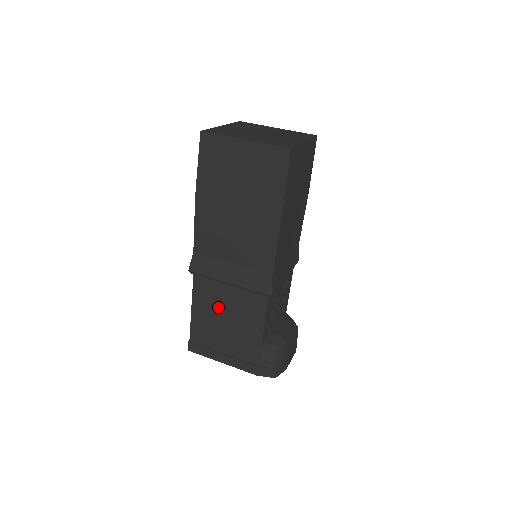
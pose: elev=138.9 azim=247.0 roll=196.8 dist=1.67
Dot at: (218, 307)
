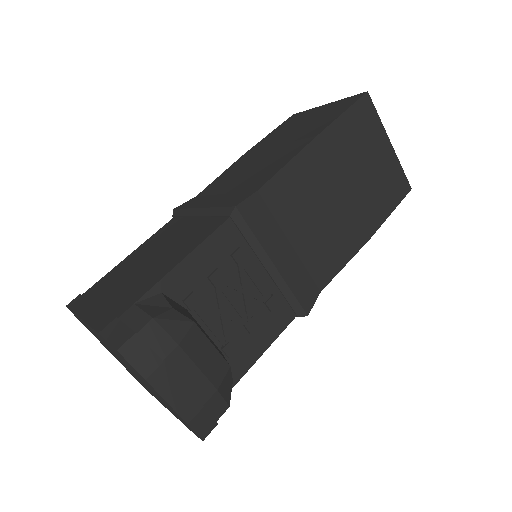
Dot at: (160, 244)
